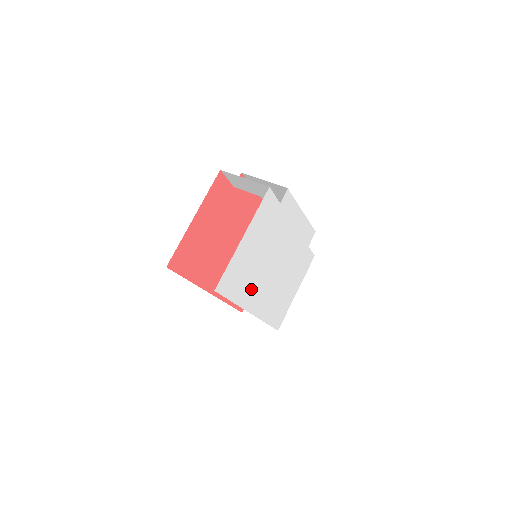
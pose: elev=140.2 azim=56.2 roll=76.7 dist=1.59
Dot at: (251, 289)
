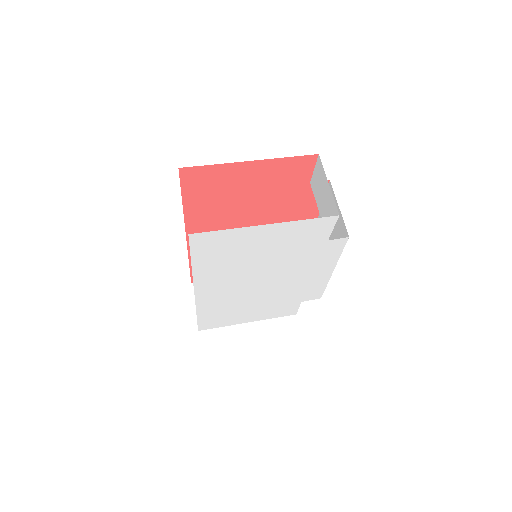
Dot at: (219, 274)
